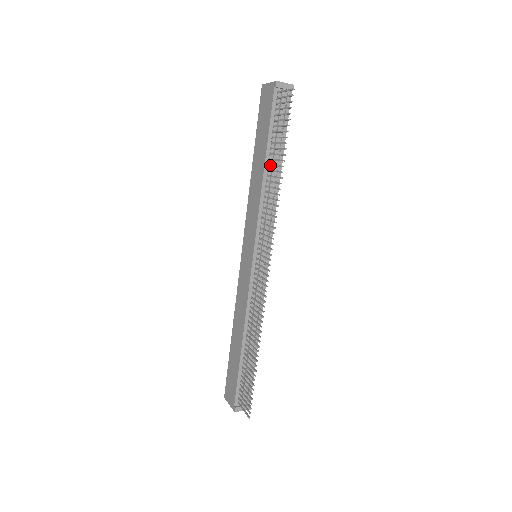
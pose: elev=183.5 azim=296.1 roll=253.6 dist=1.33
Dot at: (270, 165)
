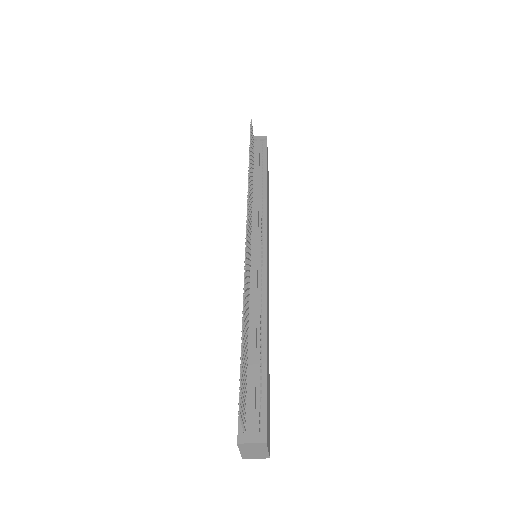
Dot at: occluded
